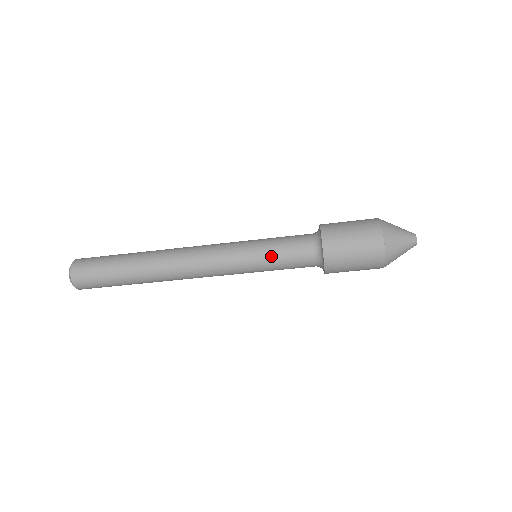
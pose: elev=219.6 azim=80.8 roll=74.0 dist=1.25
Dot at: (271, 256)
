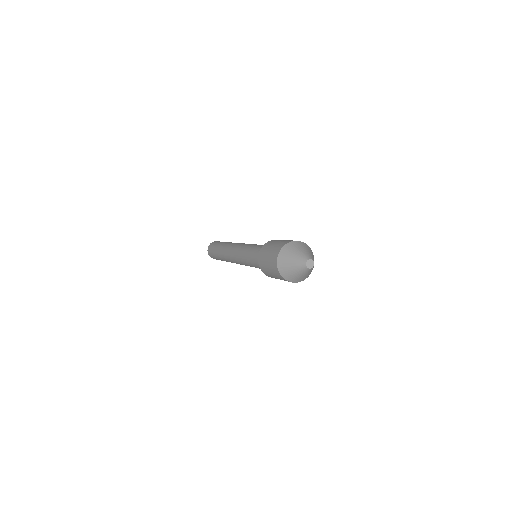
Dot at: occluded
